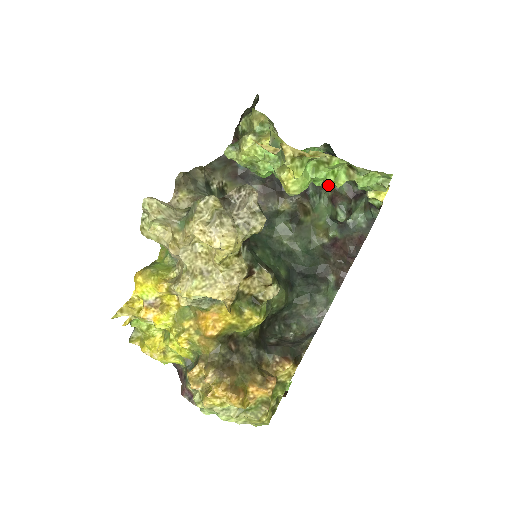
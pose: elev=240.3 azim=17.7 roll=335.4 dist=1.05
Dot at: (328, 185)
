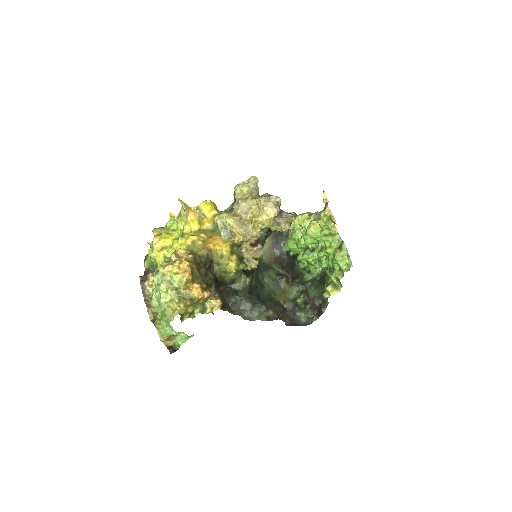
Dot at: (307, 286)
